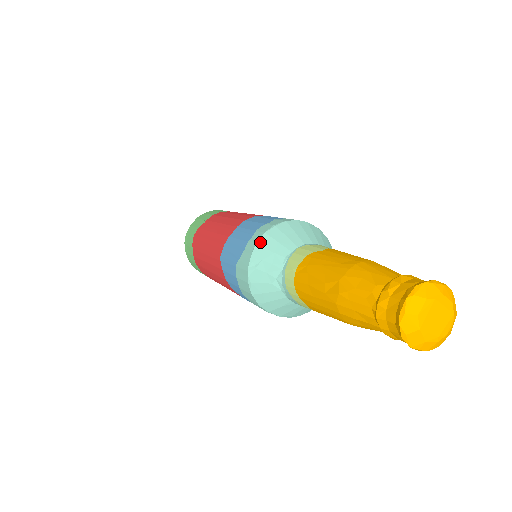
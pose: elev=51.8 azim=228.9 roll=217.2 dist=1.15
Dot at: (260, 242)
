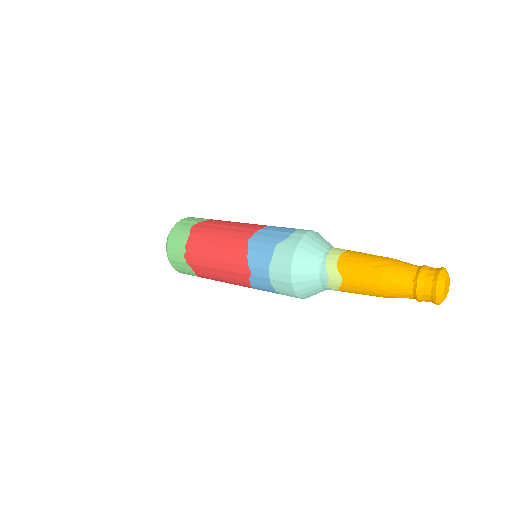
Dot at: (307, 235)
